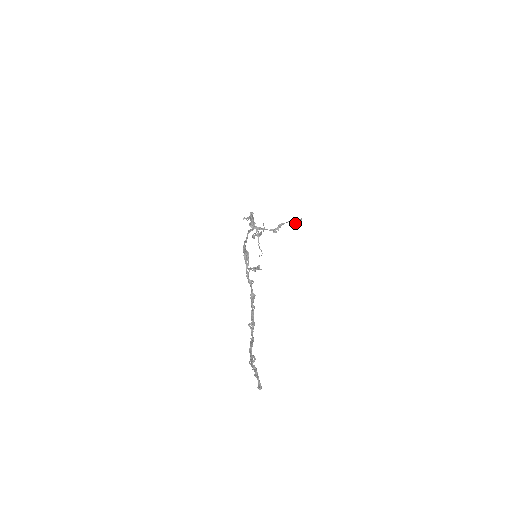
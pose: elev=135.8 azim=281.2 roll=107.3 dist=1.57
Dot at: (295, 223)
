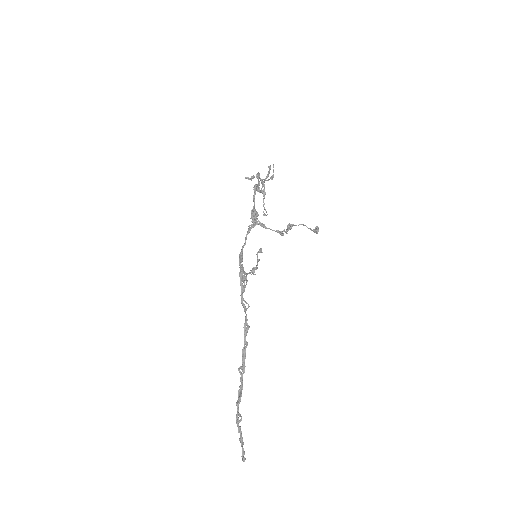
Dot at: (309, 228)
